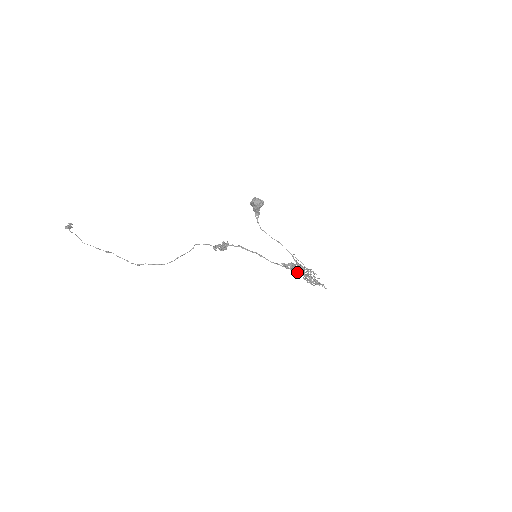
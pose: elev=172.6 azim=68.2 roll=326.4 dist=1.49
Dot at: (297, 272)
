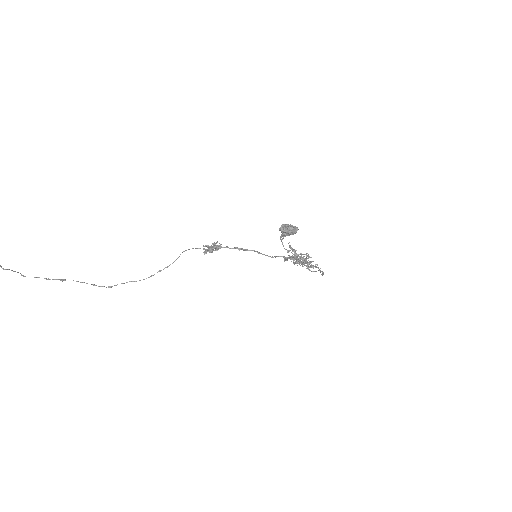
Dot at: (296, 262)
